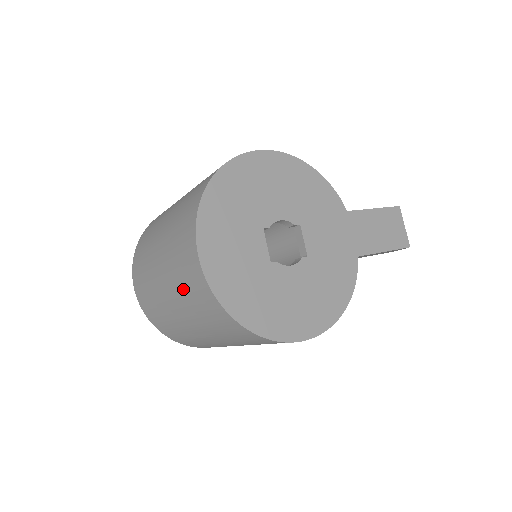
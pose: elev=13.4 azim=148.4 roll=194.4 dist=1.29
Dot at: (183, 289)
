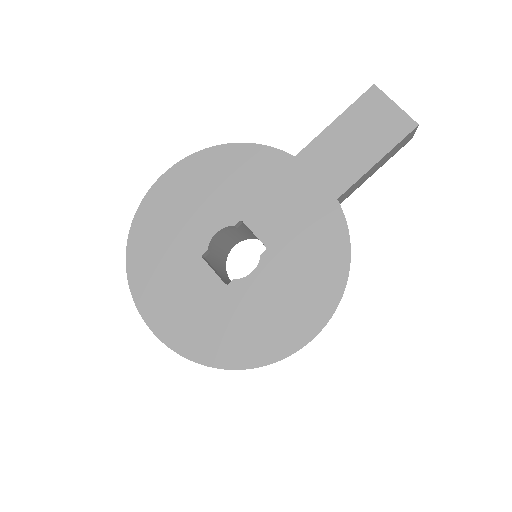
Dot at: occluded
